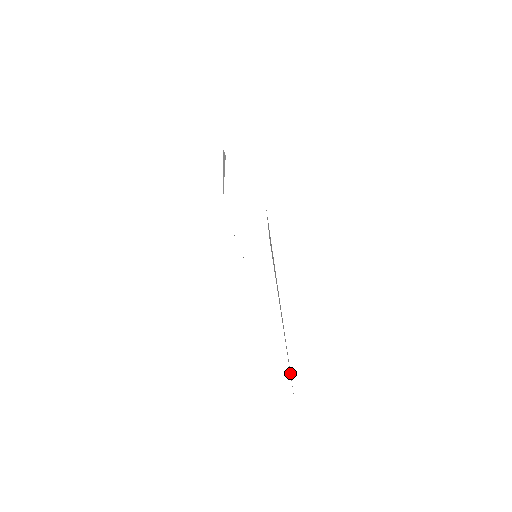
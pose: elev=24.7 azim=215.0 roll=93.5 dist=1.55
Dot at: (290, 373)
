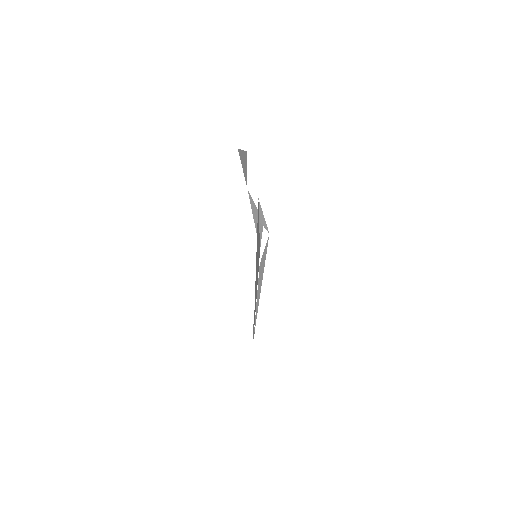
Dot at: occluded
